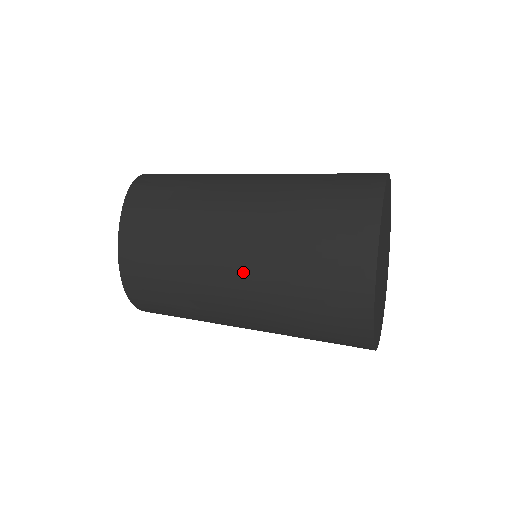
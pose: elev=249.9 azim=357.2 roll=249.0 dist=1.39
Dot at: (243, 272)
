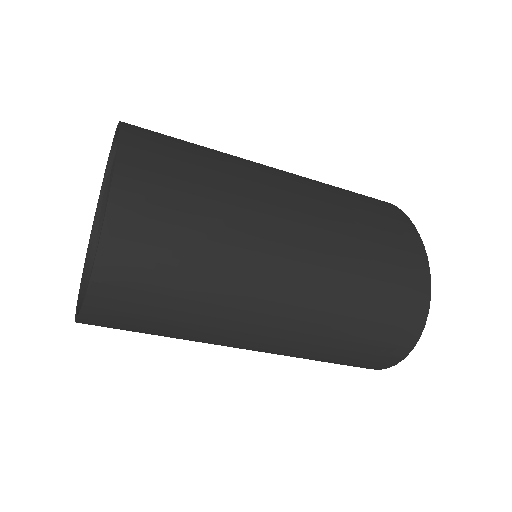
Dot at: (306, 217)
